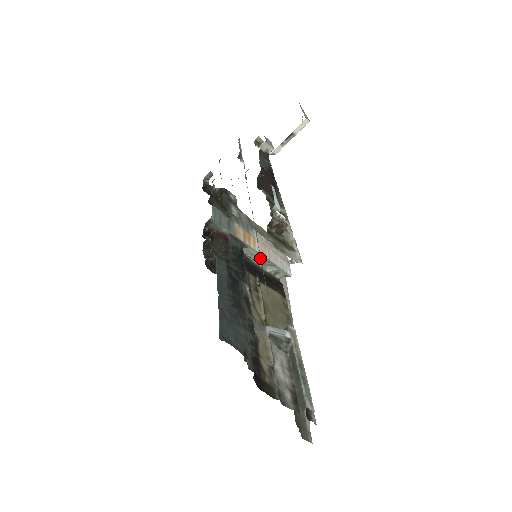
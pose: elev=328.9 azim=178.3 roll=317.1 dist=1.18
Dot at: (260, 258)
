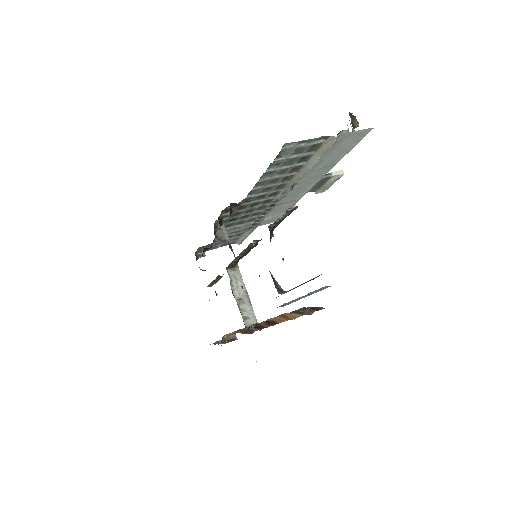
Dot at: (241, 290)
